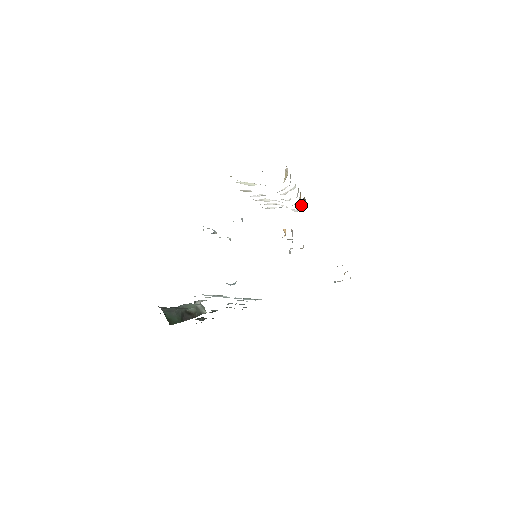
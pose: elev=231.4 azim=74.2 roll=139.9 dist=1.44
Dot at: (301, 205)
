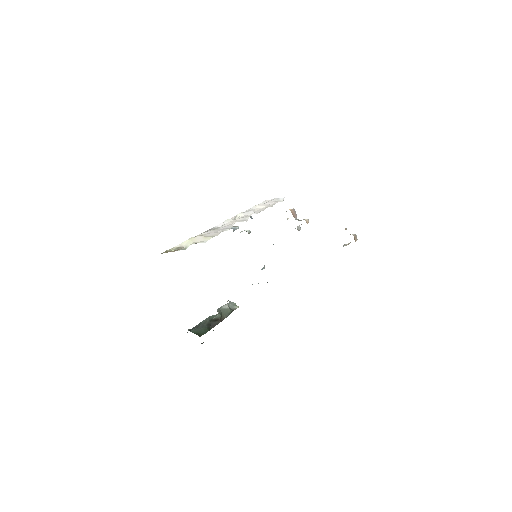
Dot at: occluded
